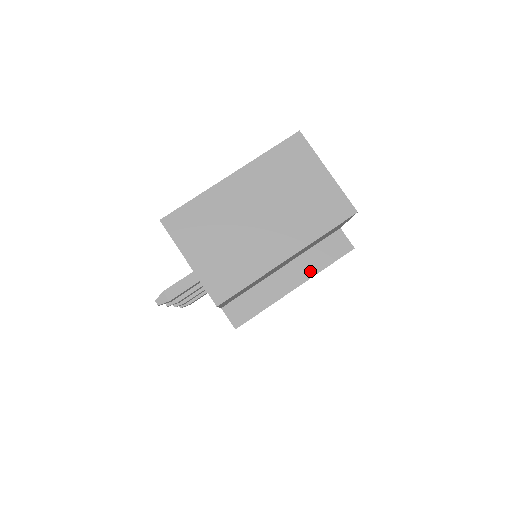
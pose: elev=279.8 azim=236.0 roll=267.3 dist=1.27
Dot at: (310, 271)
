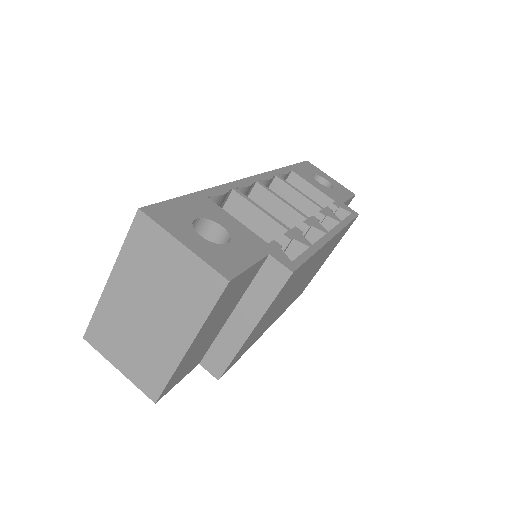
Dot at: (258, 310)
